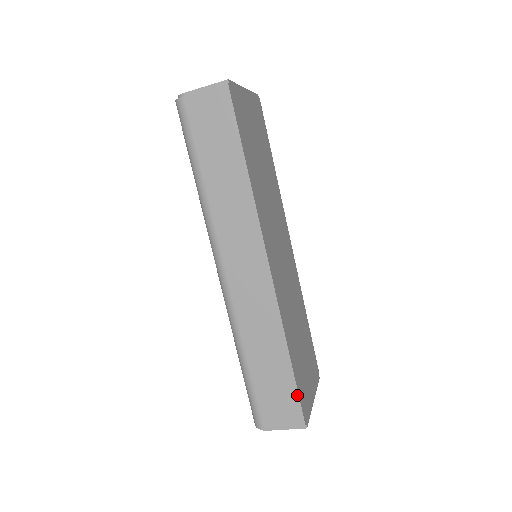
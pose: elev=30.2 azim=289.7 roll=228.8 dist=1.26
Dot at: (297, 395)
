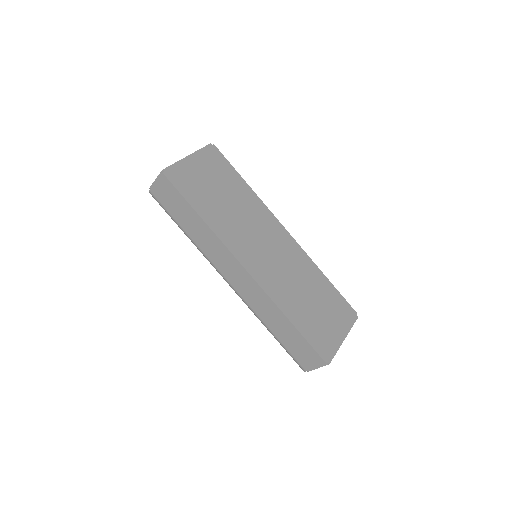
Dot at: (309, 345)
